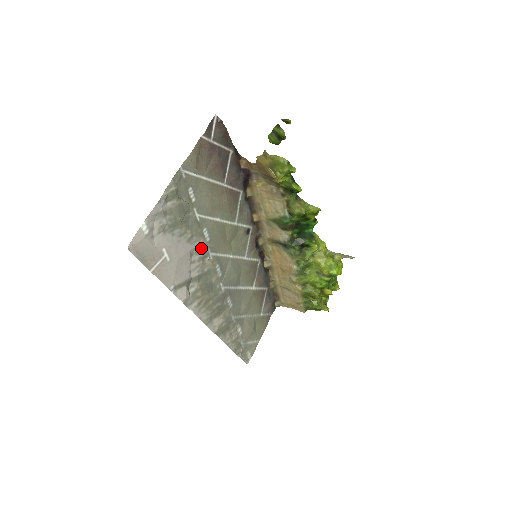
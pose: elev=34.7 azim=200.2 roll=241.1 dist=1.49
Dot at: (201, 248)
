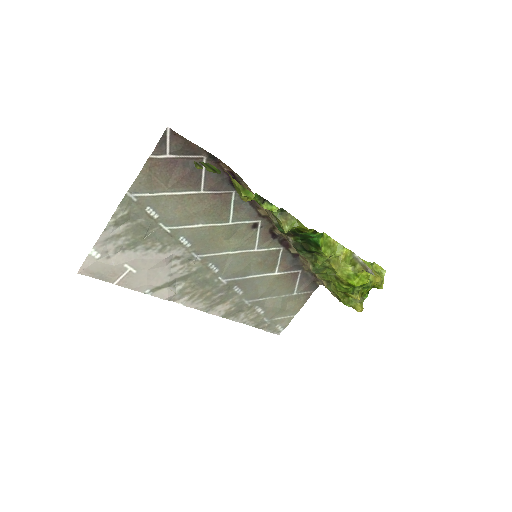
Dot at: (181, 254)
